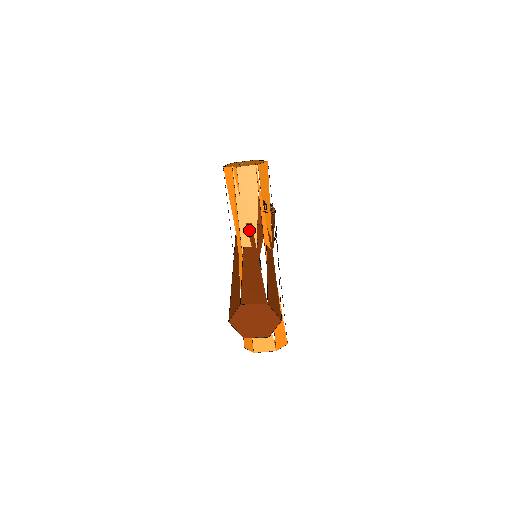
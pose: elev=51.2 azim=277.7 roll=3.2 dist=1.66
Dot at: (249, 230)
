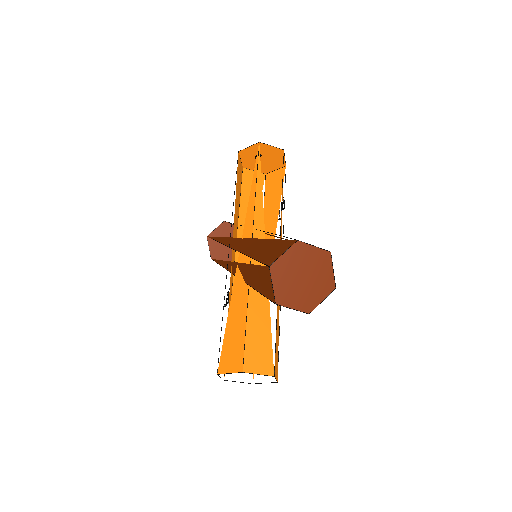
Dot at: occluded
